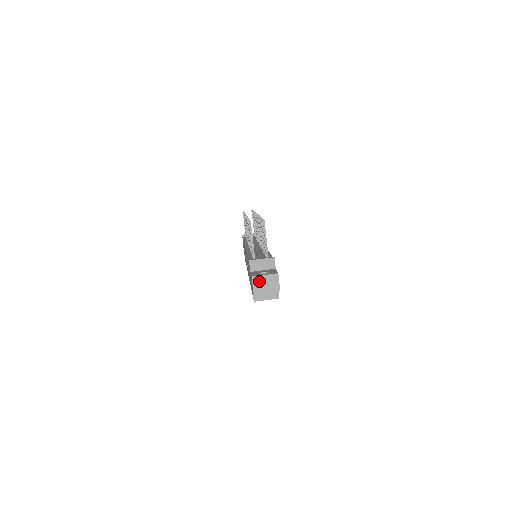
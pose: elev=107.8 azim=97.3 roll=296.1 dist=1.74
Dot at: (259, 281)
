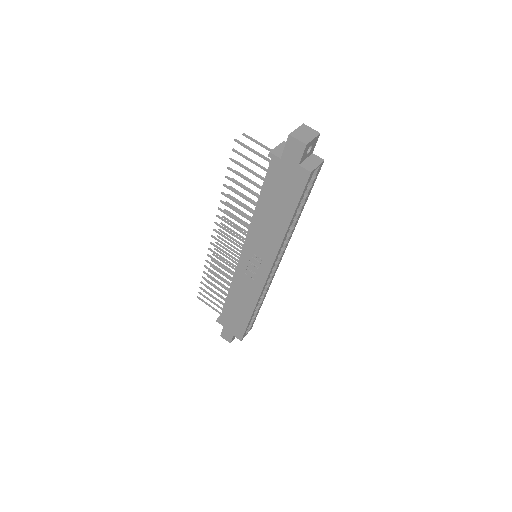
Dot at: (298, 135)
